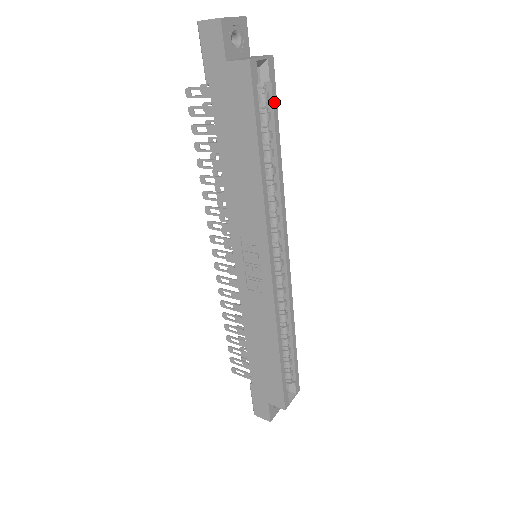
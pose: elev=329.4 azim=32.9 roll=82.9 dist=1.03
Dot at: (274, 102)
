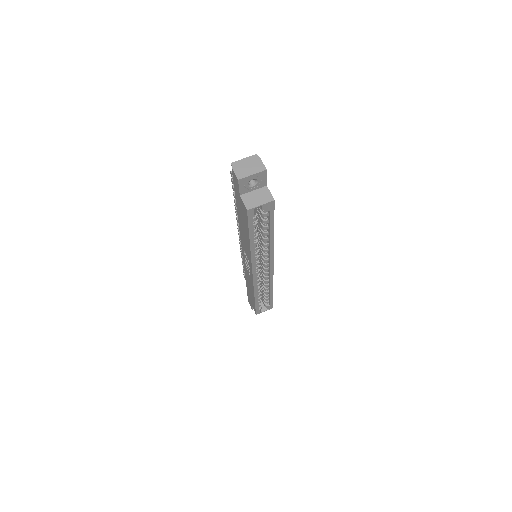
Dot at: (271, 218)
